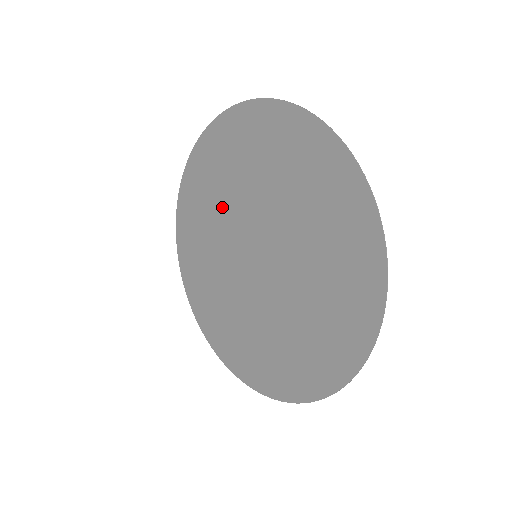
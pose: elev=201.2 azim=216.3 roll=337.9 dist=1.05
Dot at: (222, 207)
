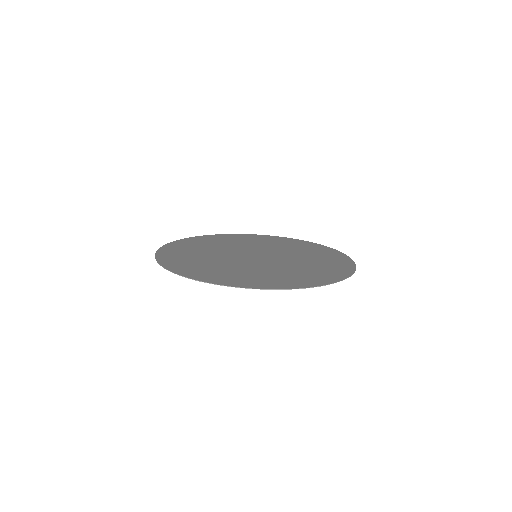
Dot at: (238, 245)
